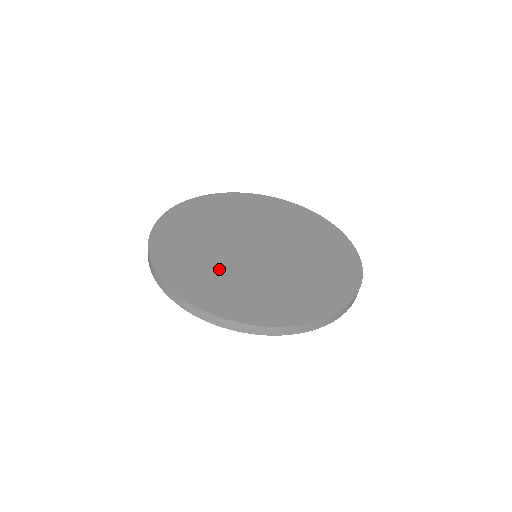
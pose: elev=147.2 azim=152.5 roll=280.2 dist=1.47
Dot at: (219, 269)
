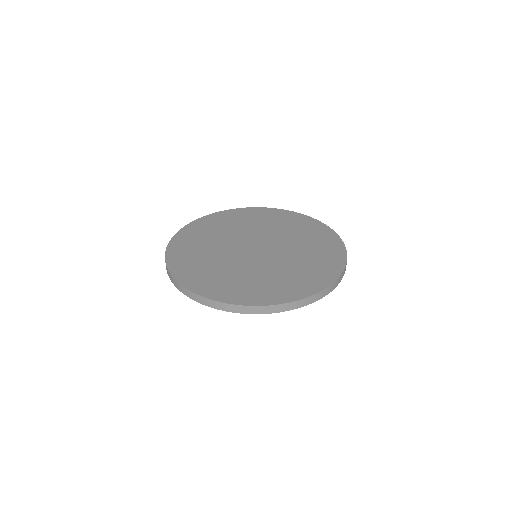
Dot at: (212, 258)
